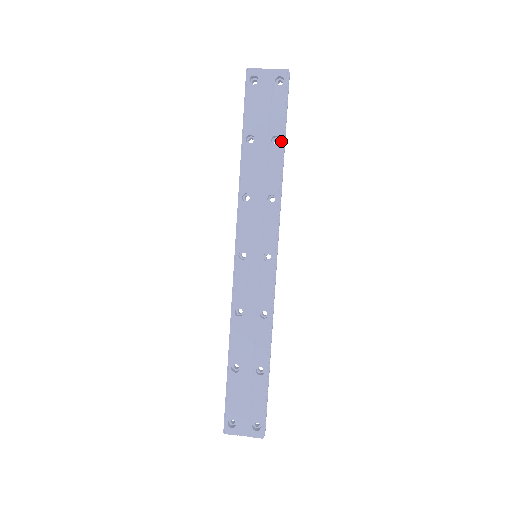
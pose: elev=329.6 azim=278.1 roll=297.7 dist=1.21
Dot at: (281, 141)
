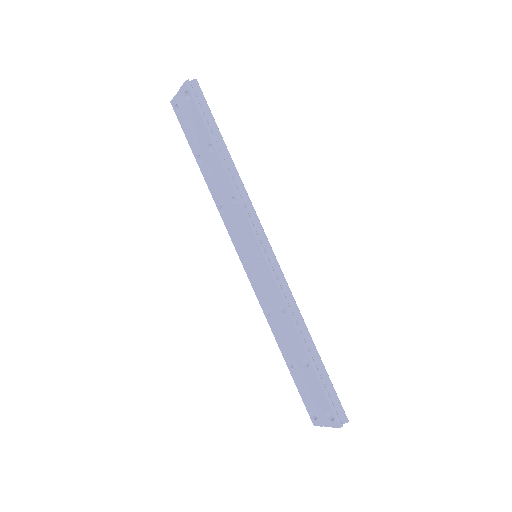
Dot at: (213, 146)
